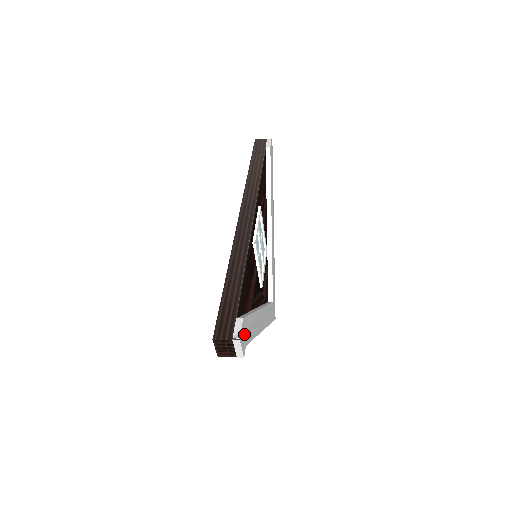
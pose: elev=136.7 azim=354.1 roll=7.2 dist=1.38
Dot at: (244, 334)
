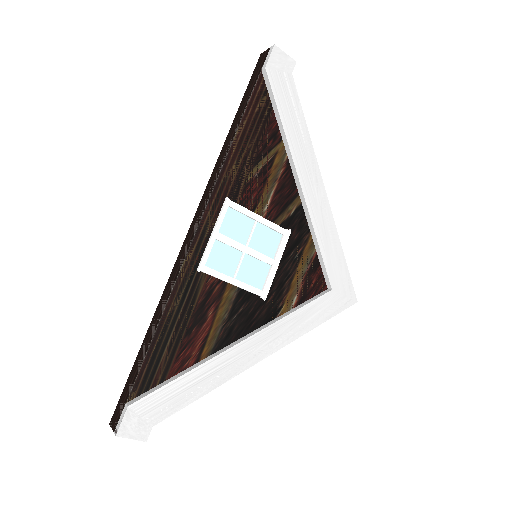
Dot at: (140, 418)
